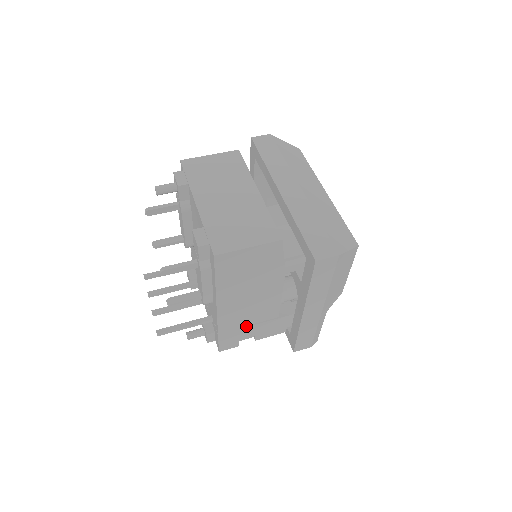
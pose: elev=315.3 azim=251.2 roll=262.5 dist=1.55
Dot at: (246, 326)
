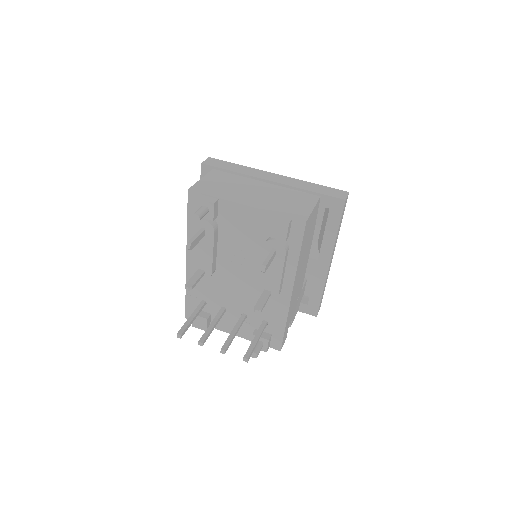
Dot at: (293, 308)
